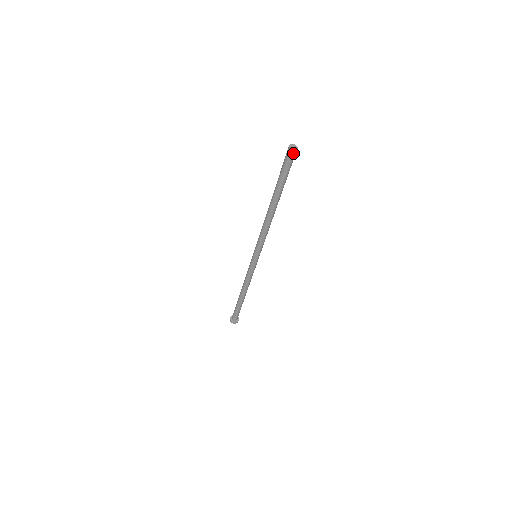
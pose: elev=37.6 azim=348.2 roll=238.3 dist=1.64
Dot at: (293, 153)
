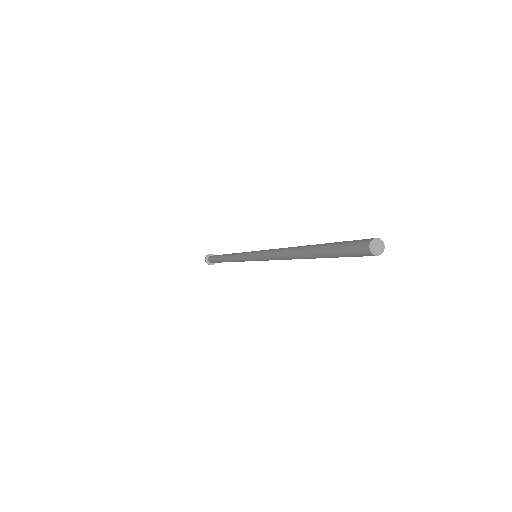
Dot at: (372, 255)
